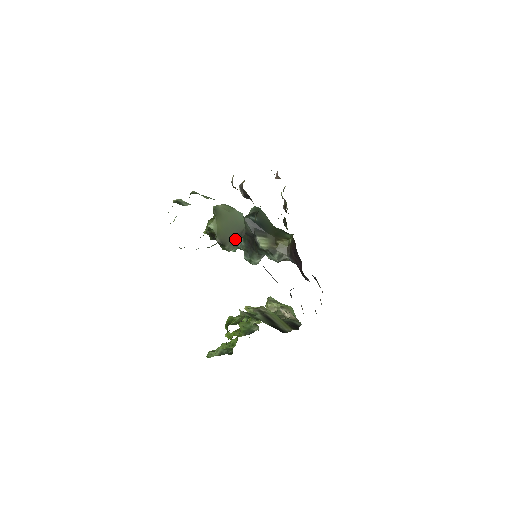
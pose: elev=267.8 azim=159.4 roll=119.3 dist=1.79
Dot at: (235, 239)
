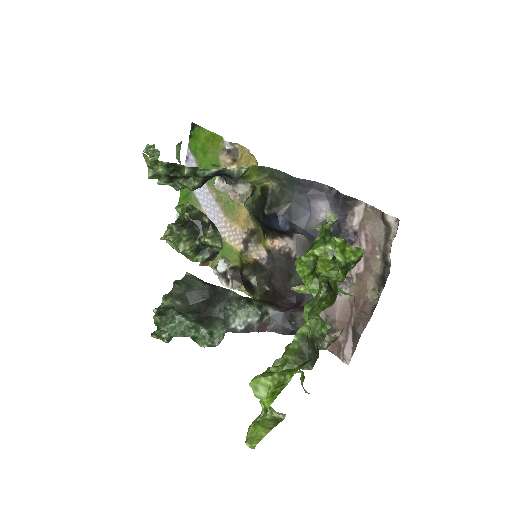
Dot at: occluded
